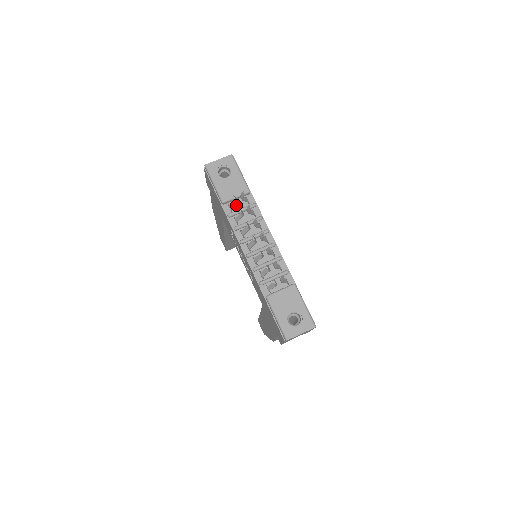
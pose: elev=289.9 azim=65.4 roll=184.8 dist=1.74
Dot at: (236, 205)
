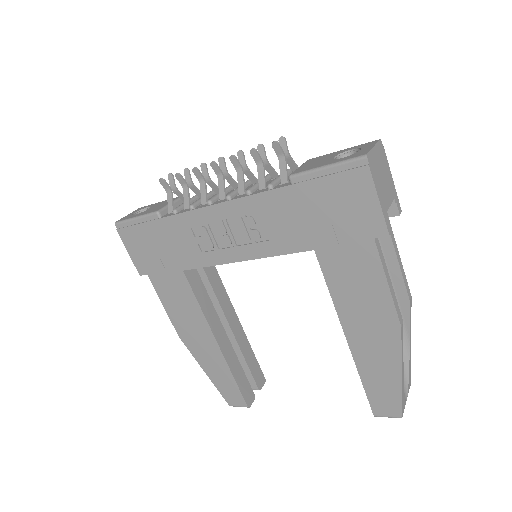
Dot at: occluded
